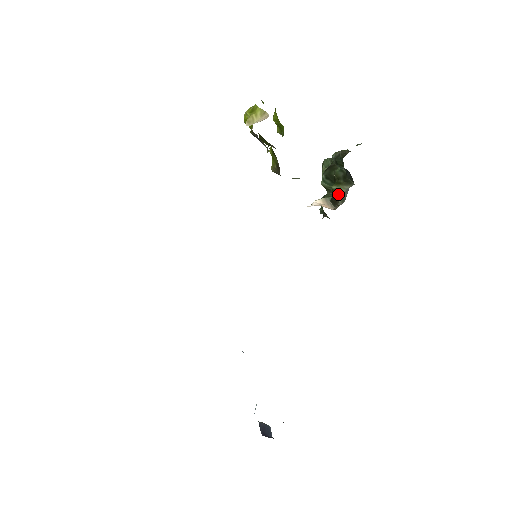
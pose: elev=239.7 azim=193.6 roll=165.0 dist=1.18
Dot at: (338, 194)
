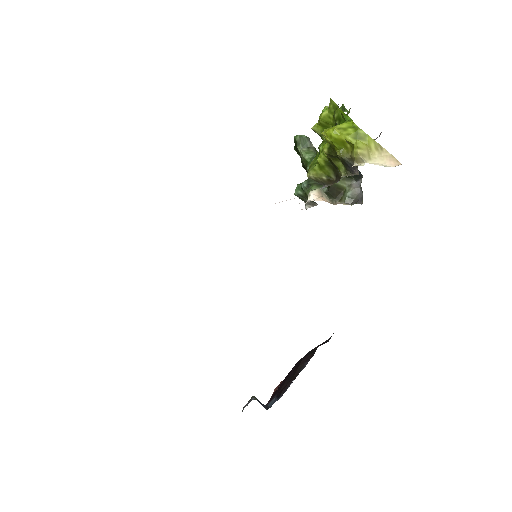
Dot at: (338, 188)
